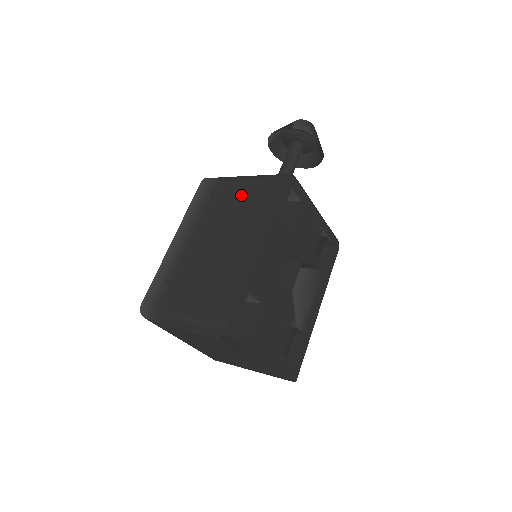
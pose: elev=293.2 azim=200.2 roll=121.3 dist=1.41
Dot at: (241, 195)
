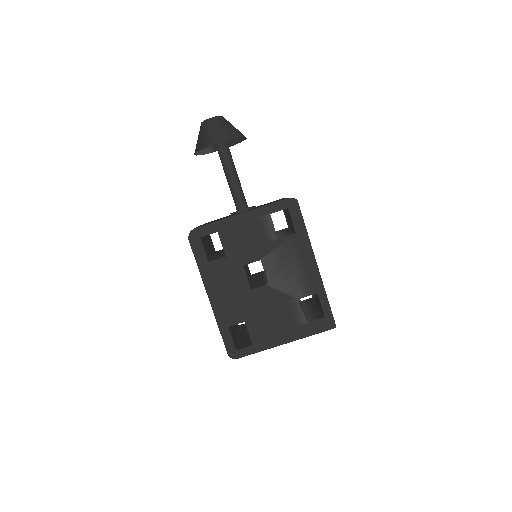
Dot at: occluded
